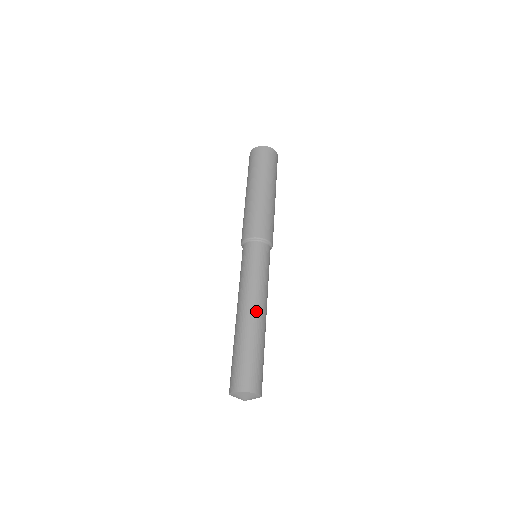
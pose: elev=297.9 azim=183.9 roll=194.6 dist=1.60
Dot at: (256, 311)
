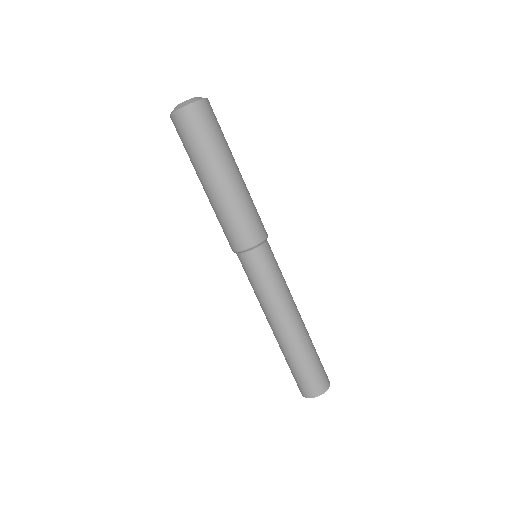
Dot at: (293, 323)
